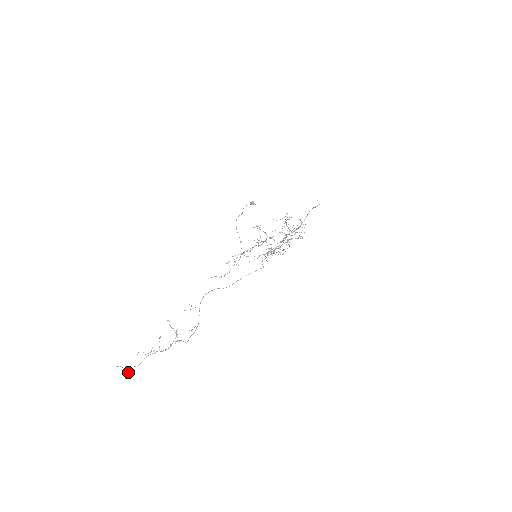
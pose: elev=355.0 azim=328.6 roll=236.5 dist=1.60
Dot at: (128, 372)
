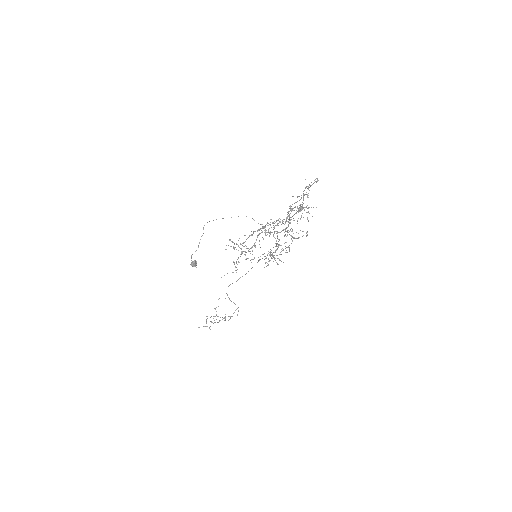
Dot at: (209, 327)
